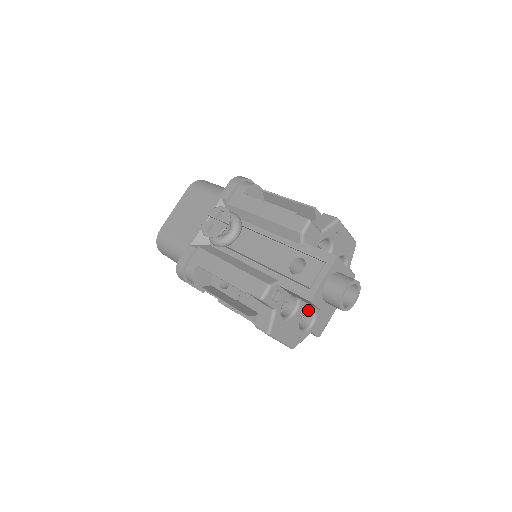
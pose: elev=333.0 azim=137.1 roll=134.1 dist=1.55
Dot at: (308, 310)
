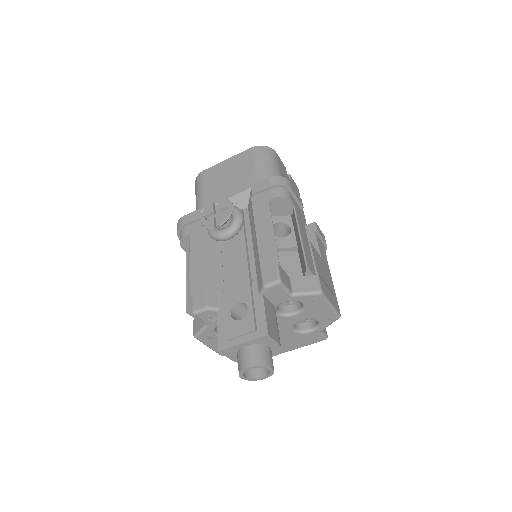
Dot at: occluded
